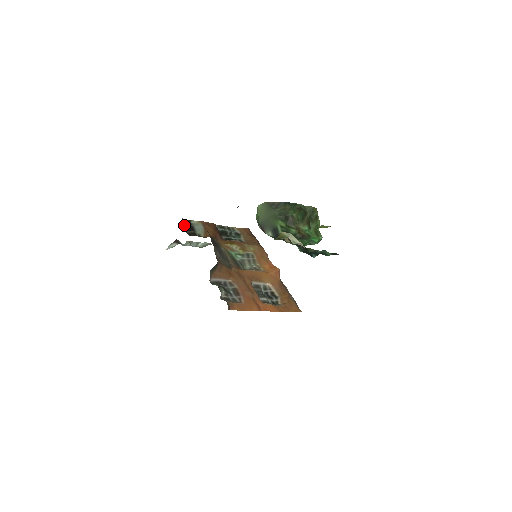
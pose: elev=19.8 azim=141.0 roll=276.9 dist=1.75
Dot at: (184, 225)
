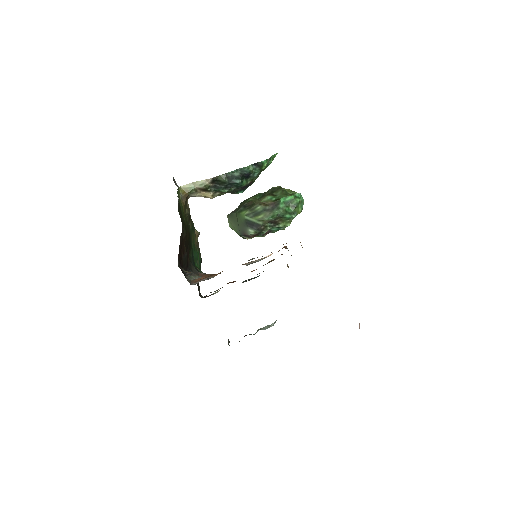
Dot at: occluded
